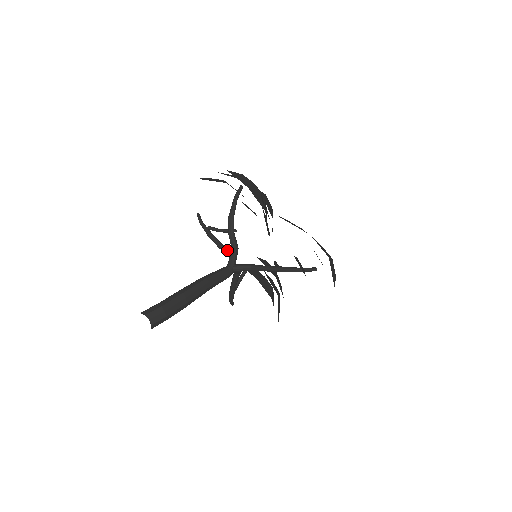
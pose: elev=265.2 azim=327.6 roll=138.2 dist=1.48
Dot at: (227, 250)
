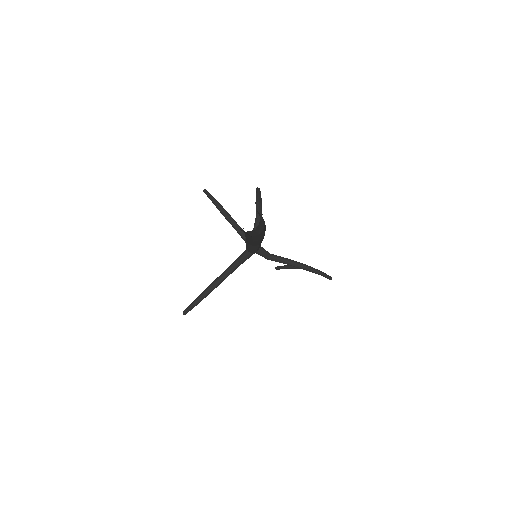
Dot at: occluded
